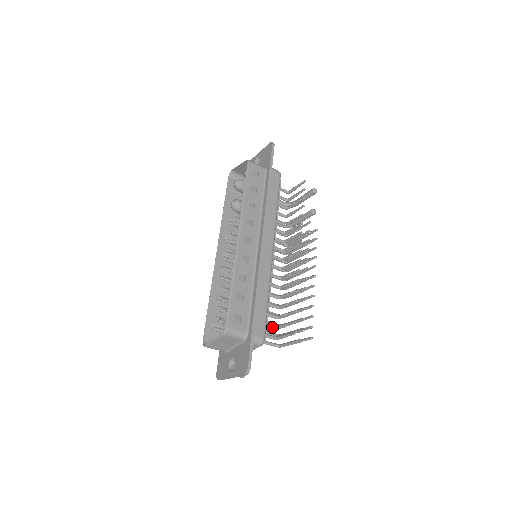
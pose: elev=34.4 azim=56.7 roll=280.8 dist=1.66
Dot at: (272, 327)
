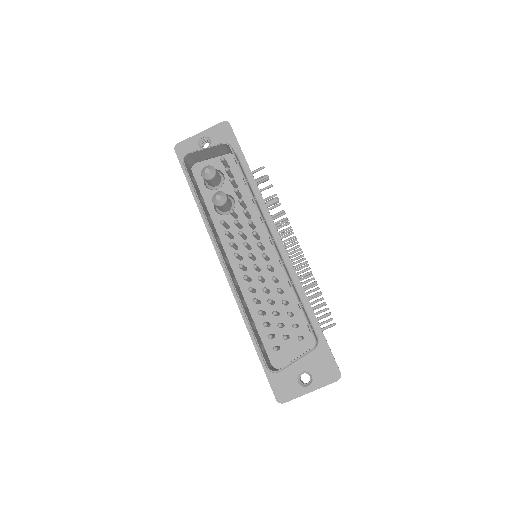
Dot at: occluded
